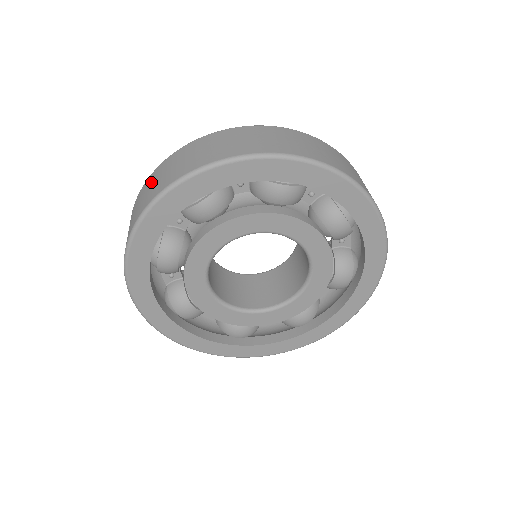
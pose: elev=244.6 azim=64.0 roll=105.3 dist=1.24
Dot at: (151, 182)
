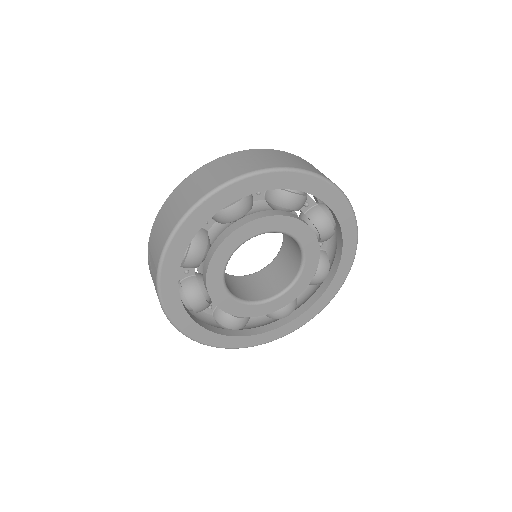
Dot at: (187, 188)
